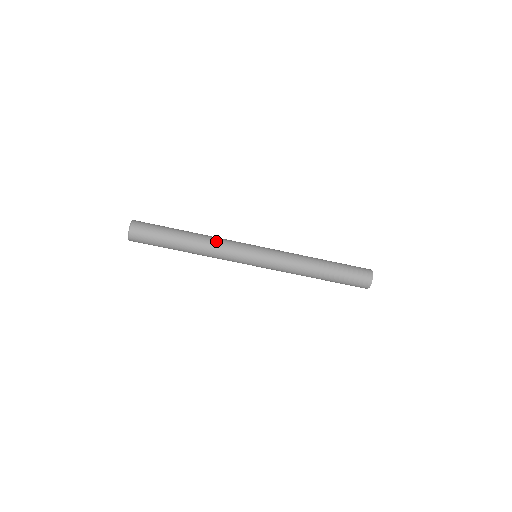
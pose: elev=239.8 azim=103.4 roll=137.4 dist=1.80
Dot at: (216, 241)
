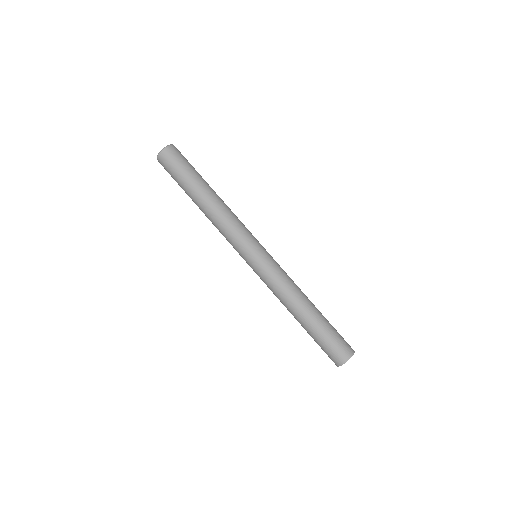
Dot at: (232, 213)
